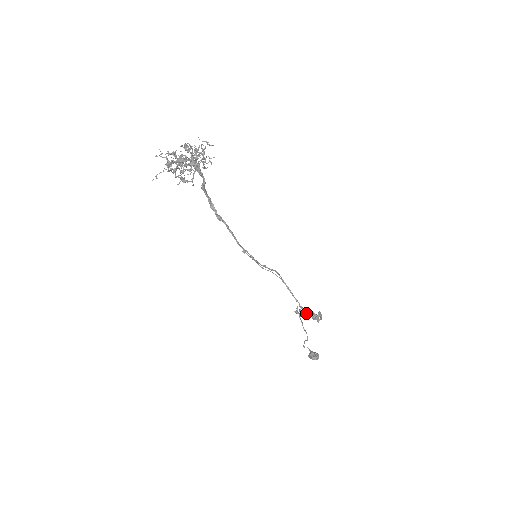
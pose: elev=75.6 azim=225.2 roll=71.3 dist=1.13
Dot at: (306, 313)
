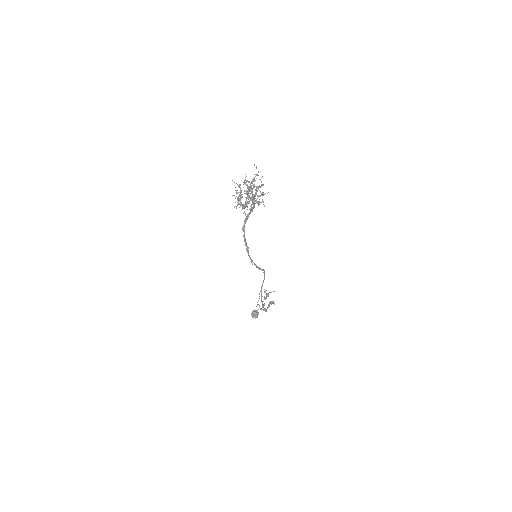
Dot at: occluded
